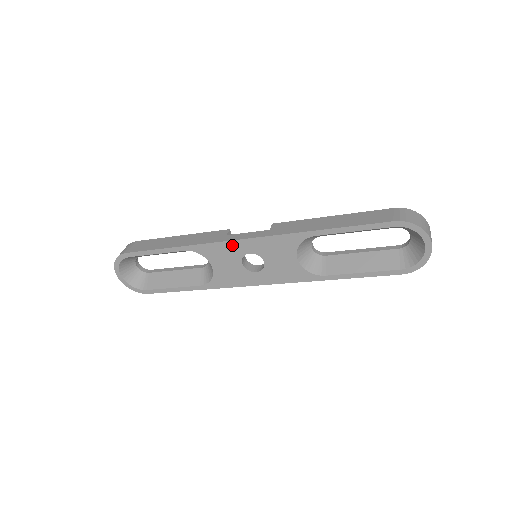
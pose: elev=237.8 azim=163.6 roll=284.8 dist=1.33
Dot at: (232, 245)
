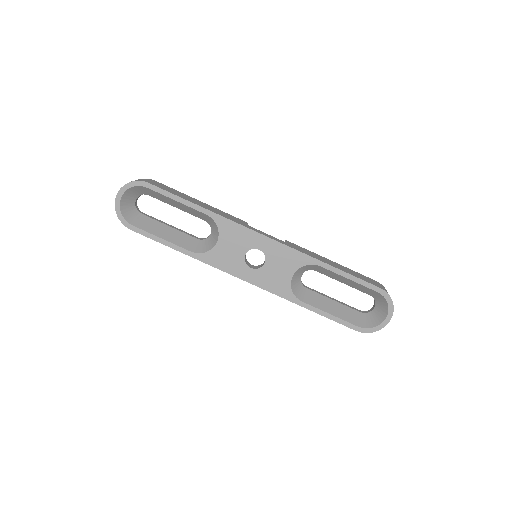
Dot at: (251, 234)
